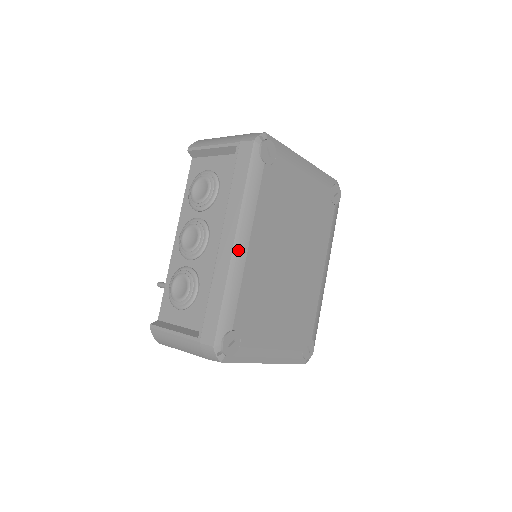
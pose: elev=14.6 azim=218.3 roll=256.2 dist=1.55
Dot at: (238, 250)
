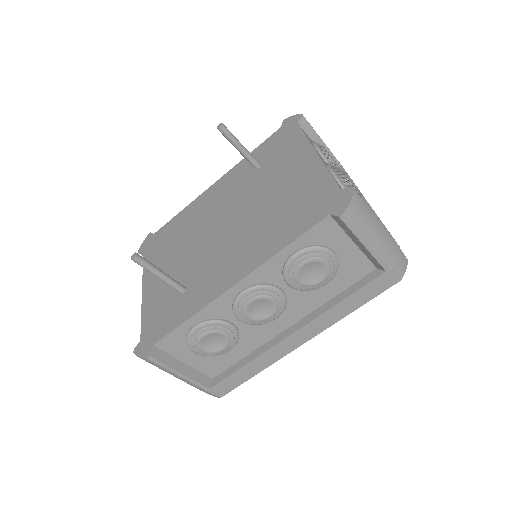
Dot at: occluded
